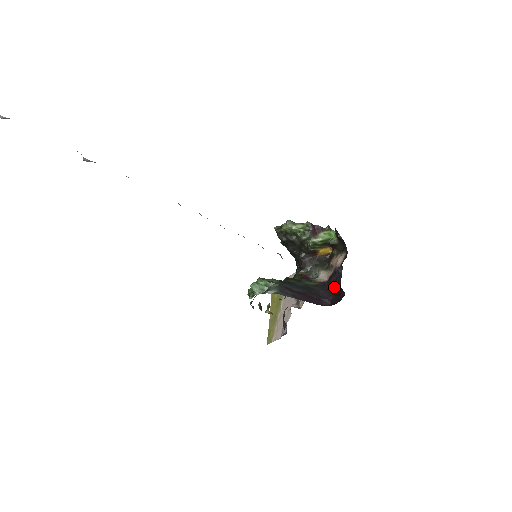
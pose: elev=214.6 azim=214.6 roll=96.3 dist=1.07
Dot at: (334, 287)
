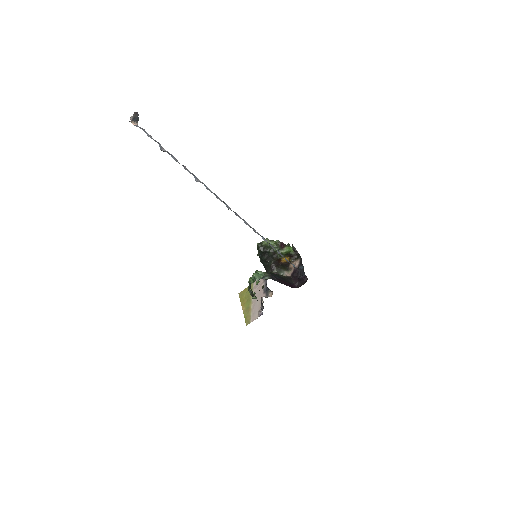
Dot at: (298, 278)
